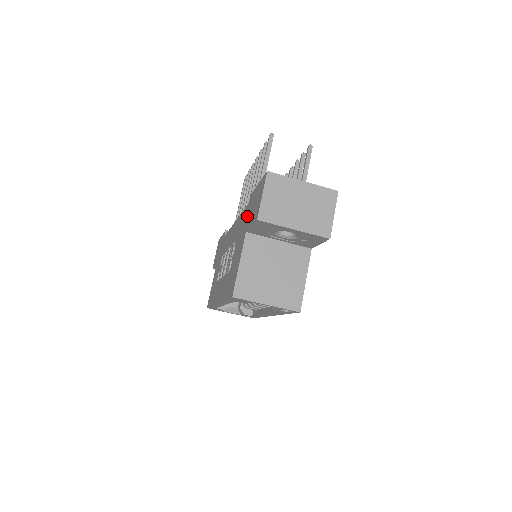
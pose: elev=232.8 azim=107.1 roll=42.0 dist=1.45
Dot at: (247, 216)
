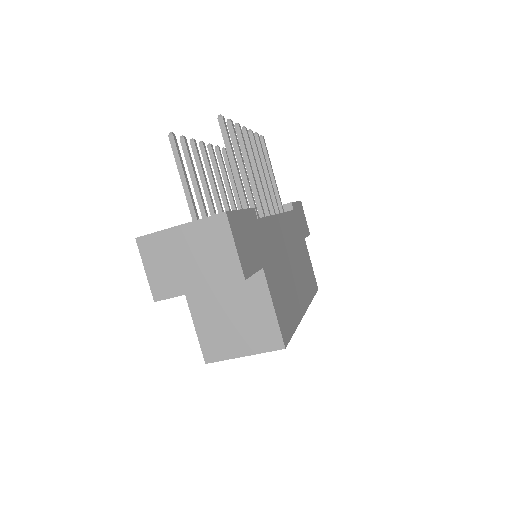
Dot at: occluded
